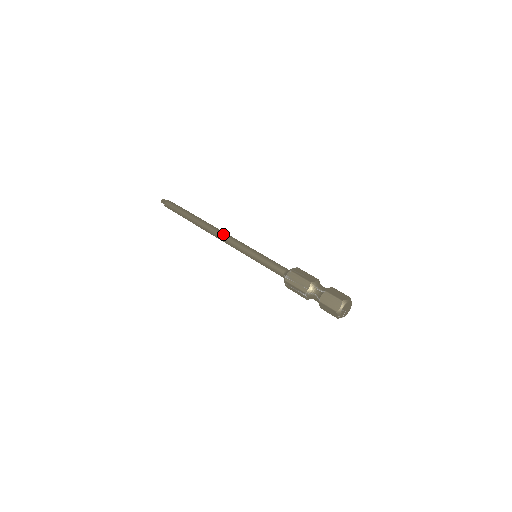
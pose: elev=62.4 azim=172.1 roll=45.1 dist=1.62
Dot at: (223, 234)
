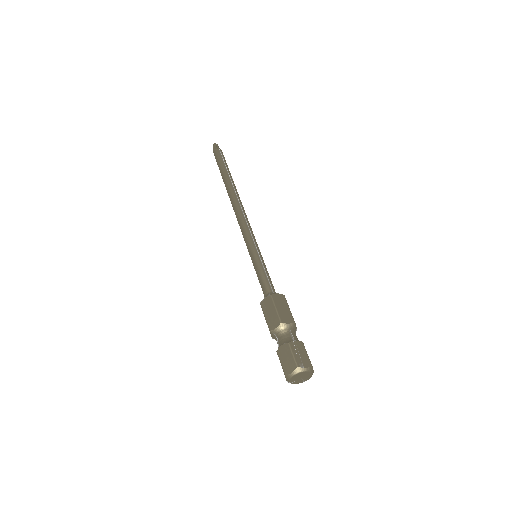
Dot at: (236, 216)
